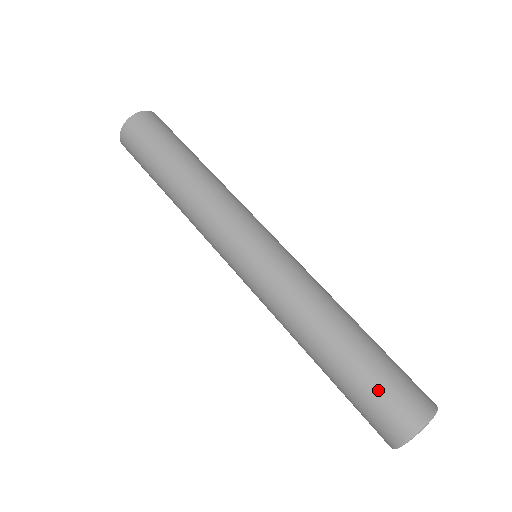
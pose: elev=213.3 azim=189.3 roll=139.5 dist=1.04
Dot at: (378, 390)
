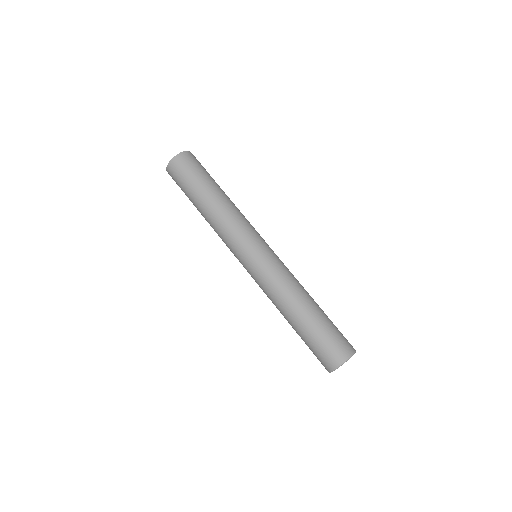
Dot at: (316, 346)
